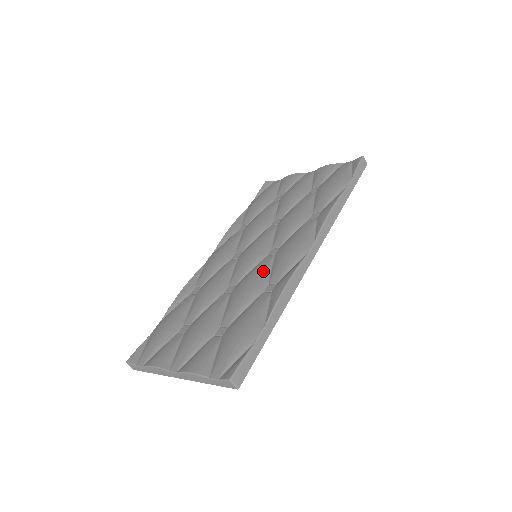
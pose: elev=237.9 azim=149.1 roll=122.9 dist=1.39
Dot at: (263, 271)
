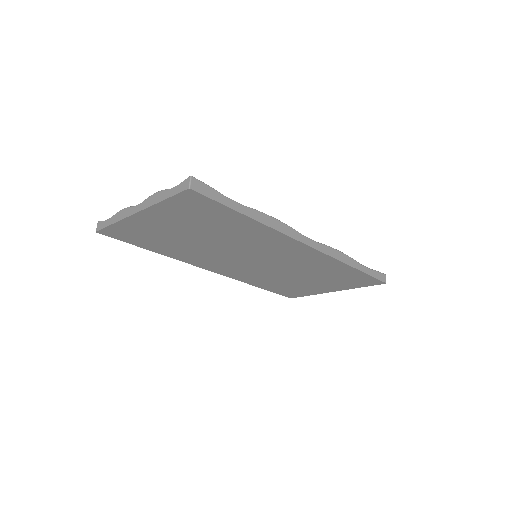
Dot at: occluded
